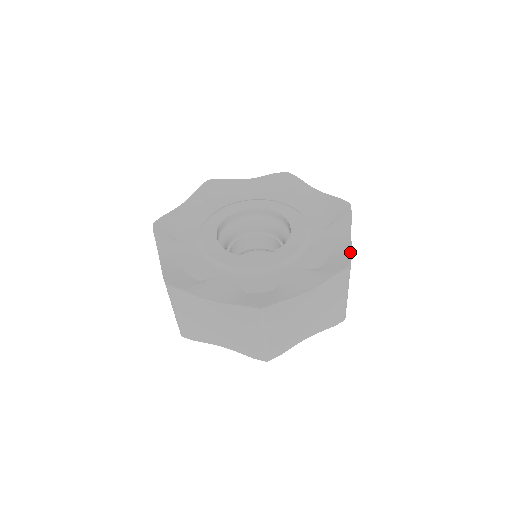
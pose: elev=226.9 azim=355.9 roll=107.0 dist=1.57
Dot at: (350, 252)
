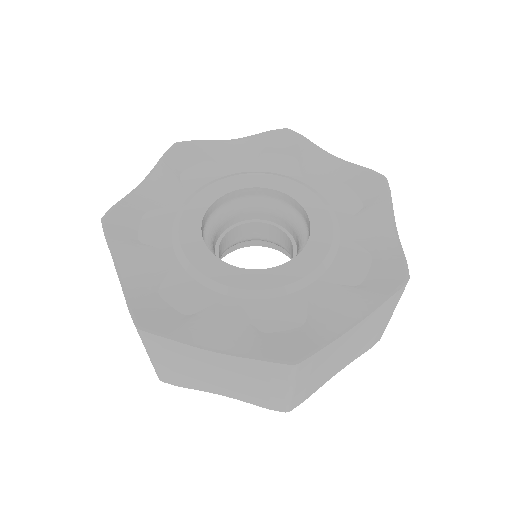
Dot at: (321, 346)
